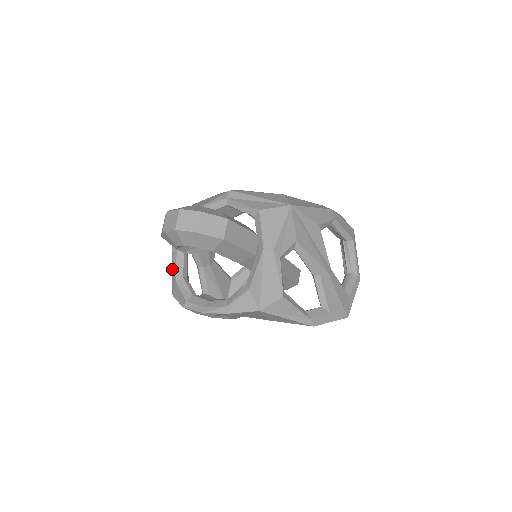
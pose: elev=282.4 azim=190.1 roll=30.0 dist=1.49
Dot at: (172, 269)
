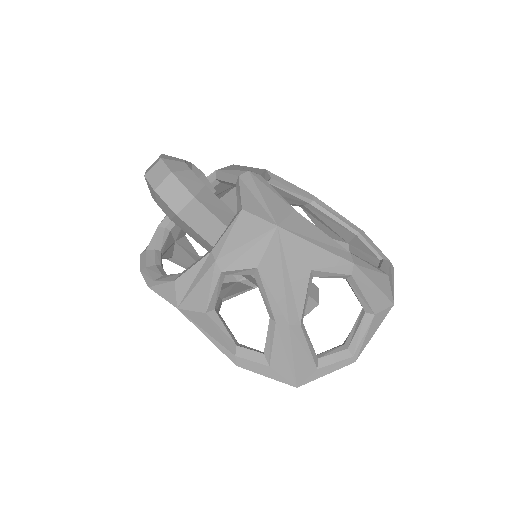
Dot at: occluded
